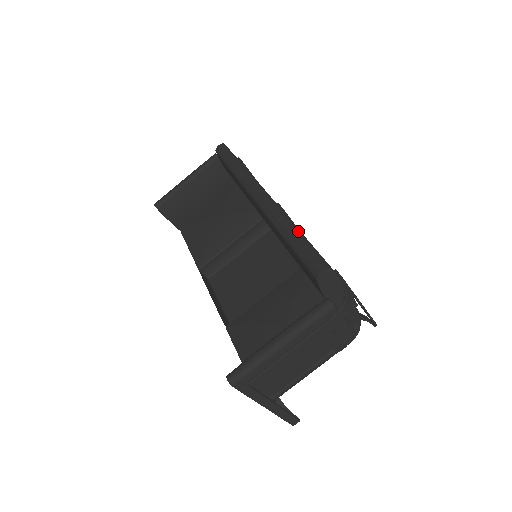
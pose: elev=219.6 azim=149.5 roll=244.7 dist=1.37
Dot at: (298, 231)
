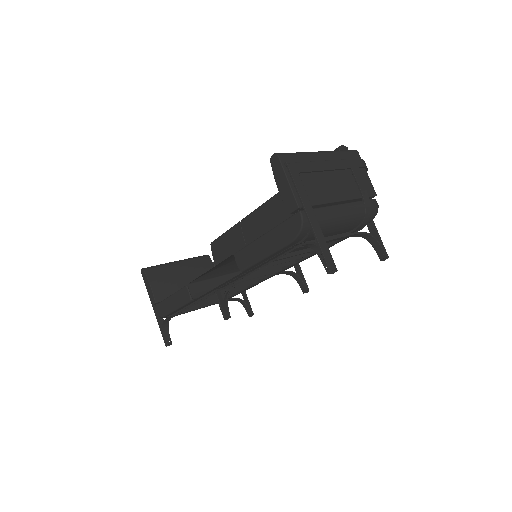
Dot at: occluded
